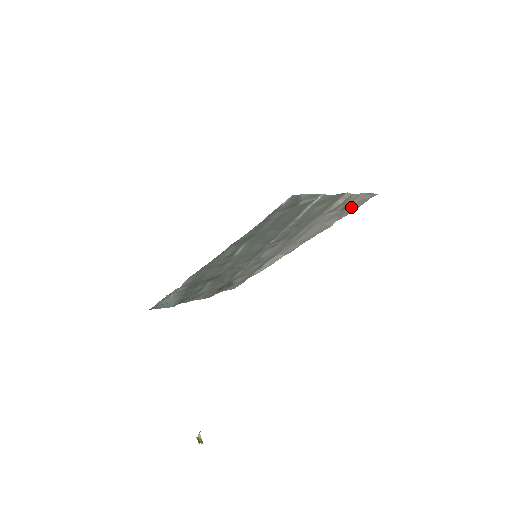
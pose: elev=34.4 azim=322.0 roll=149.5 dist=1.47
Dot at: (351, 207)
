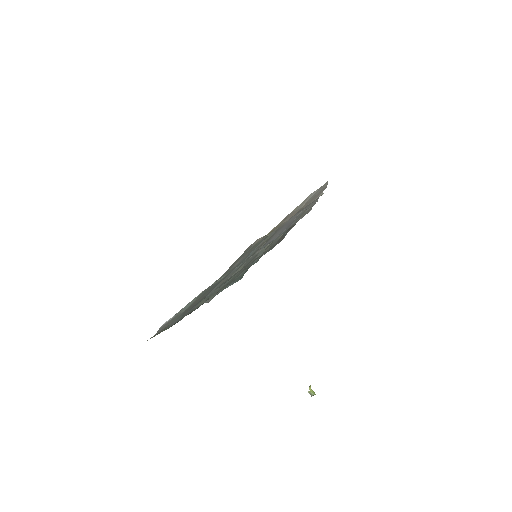
Dot at: (304, 206)
